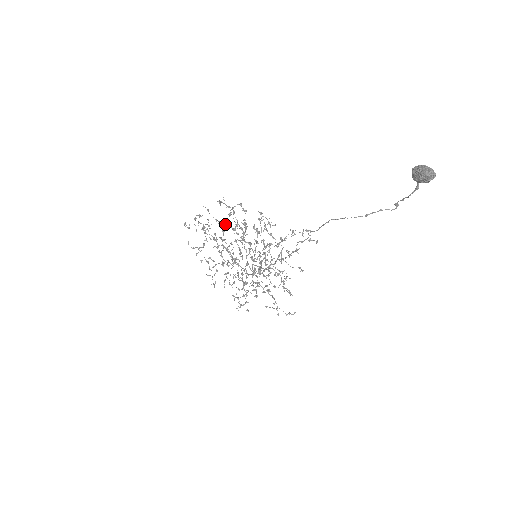
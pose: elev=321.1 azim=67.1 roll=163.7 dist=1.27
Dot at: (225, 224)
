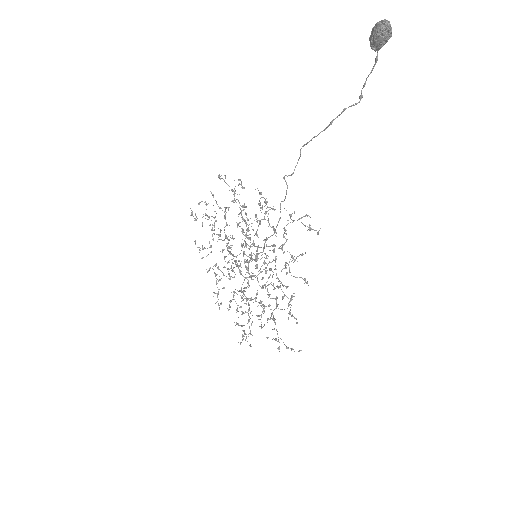
Dot at: (225, 208)
